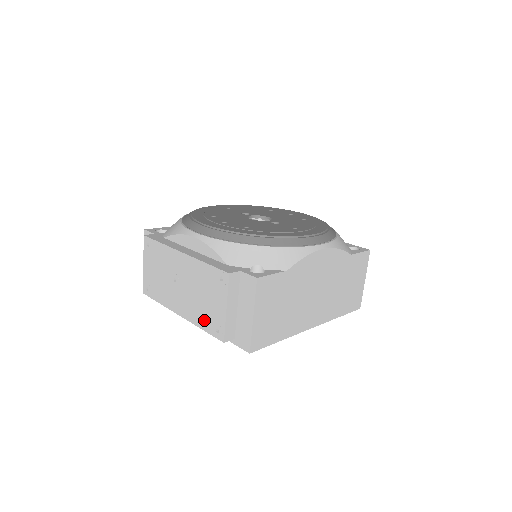
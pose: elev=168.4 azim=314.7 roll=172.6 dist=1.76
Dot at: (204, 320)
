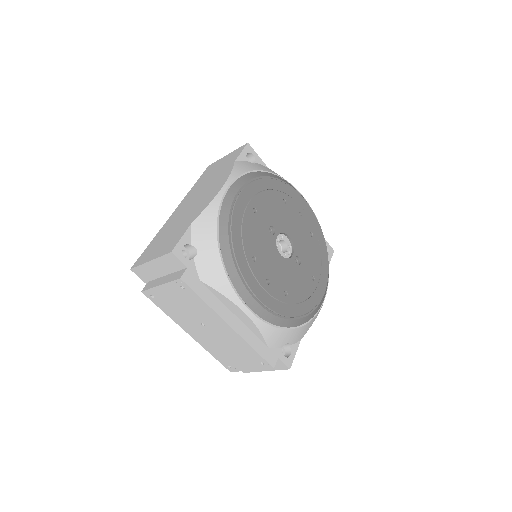
Dot at: (220, 356)
